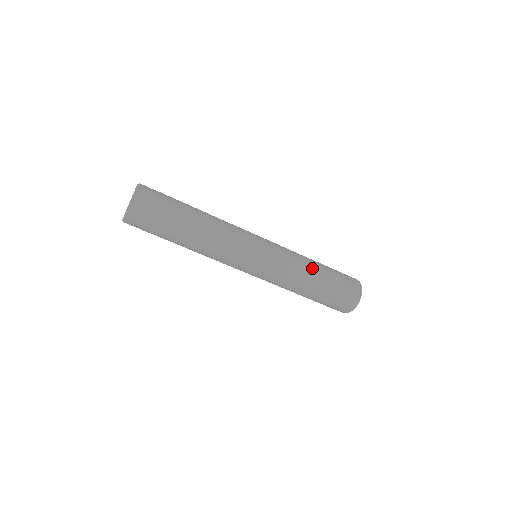
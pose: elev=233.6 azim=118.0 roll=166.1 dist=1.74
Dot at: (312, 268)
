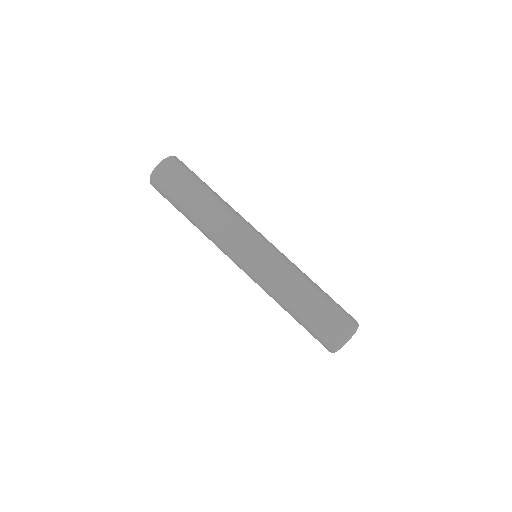
Dot at: (310, 279)
